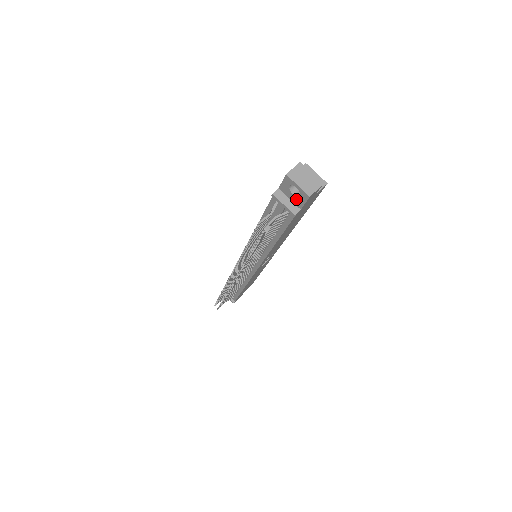
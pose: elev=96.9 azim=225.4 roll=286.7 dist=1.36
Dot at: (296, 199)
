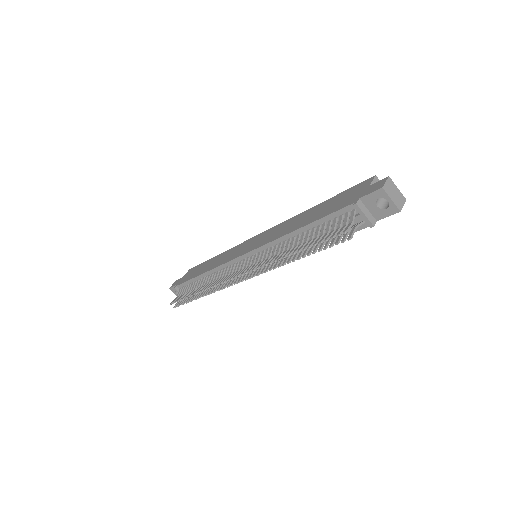
Dot at: (378, 211)
